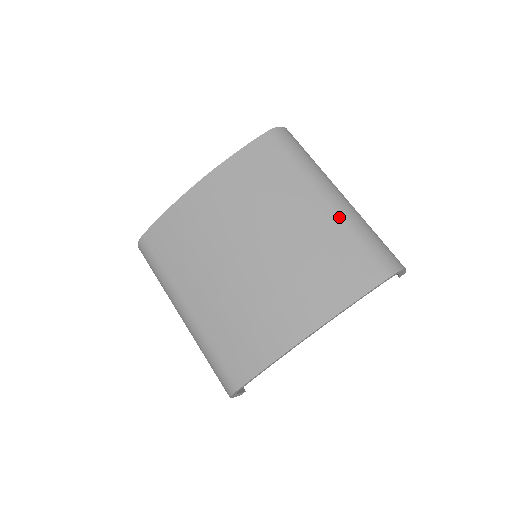
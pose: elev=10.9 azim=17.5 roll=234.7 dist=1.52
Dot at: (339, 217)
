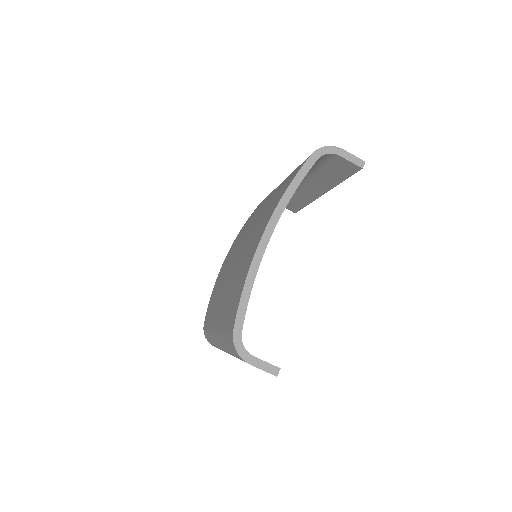
Dot at: occluded
